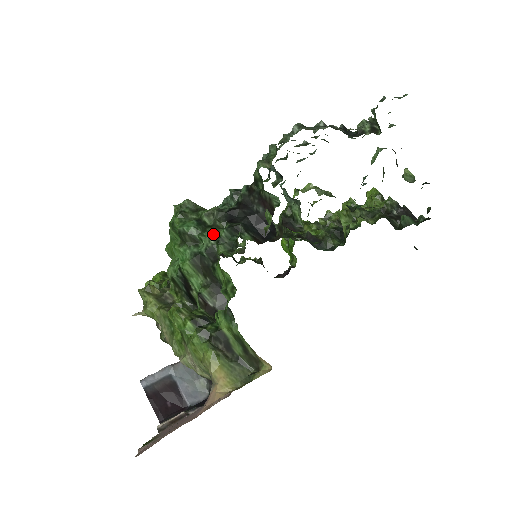
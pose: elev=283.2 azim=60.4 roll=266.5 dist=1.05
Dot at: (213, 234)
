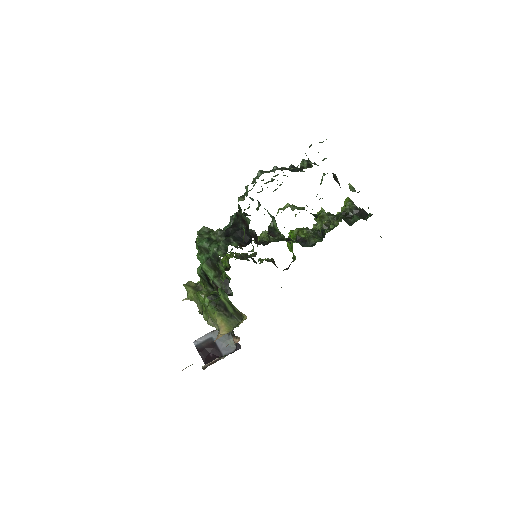
Dot at: (216, 245)
